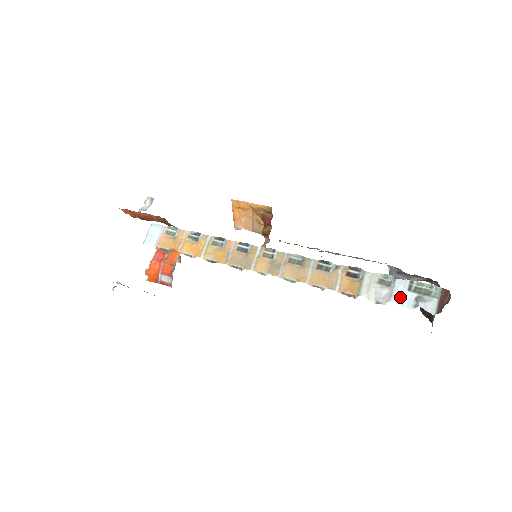
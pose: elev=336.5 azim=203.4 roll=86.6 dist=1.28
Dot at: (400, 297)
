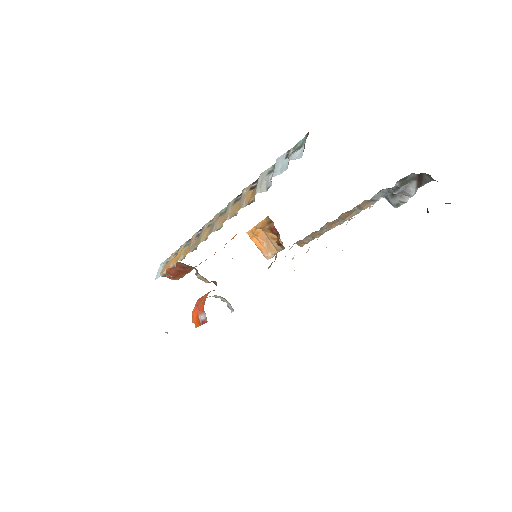
Dot at: (279, 169)
